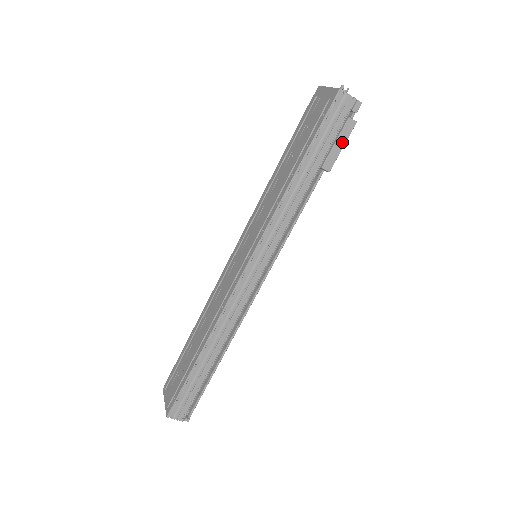
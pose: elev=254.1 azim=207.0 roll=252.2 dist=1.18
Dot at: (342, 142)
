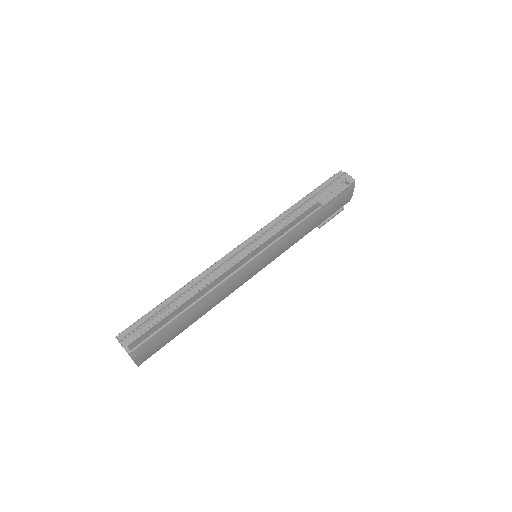
Dot at: (337, 193)
